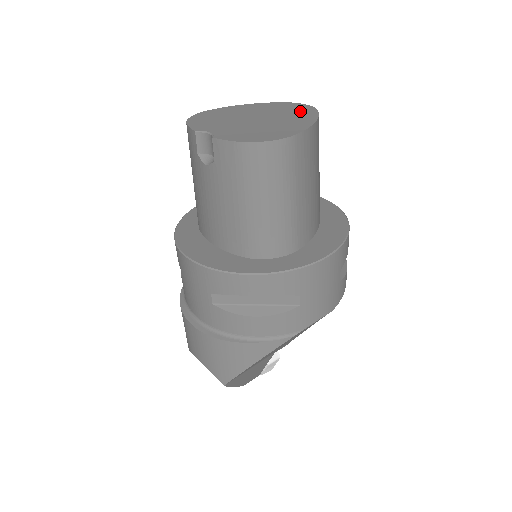
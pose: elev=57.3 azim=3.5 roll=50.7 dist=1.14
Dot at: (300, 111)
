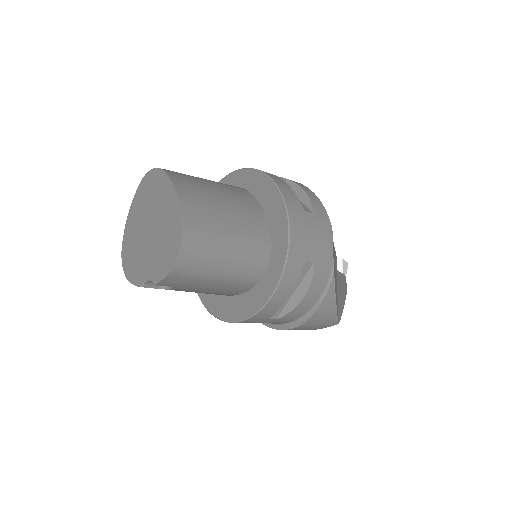
Dot at: (157, 186)
